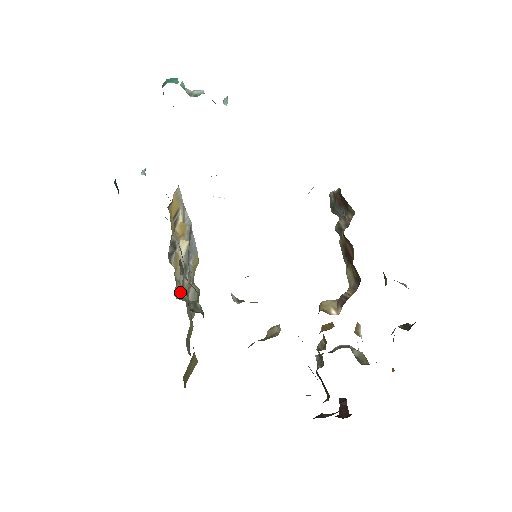
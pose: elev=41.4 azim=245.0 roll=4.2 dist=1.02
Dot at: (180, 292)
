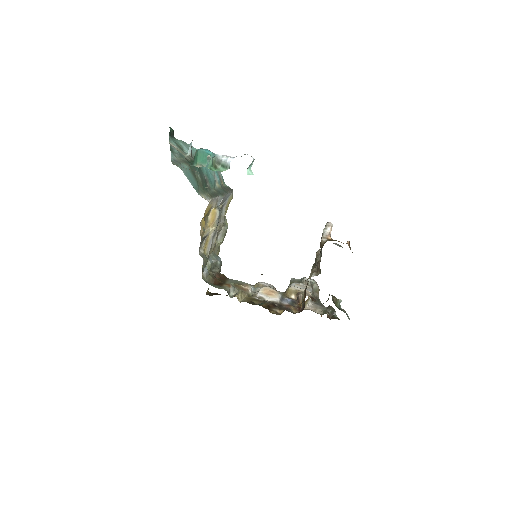
Dot at: occluded
